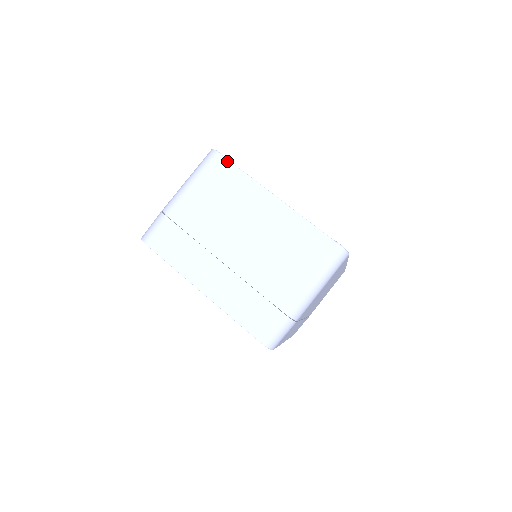
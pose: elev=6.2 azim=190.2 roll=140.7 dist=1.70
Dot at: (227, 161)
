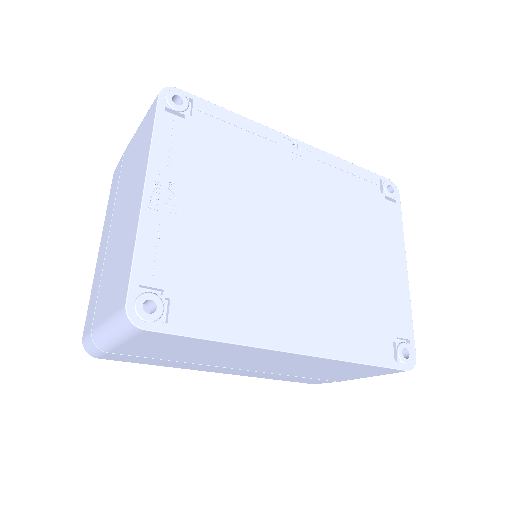
Dot at: (155, 111)
